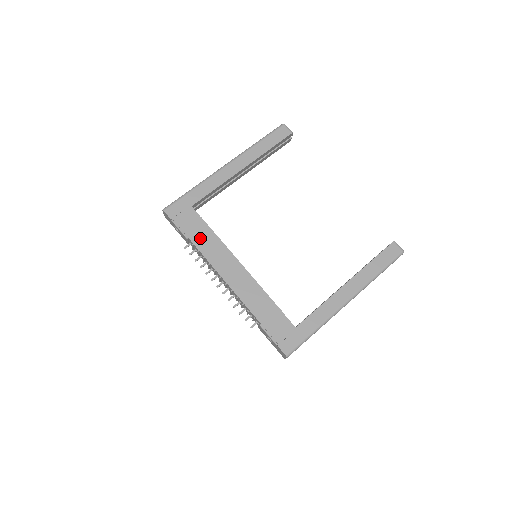
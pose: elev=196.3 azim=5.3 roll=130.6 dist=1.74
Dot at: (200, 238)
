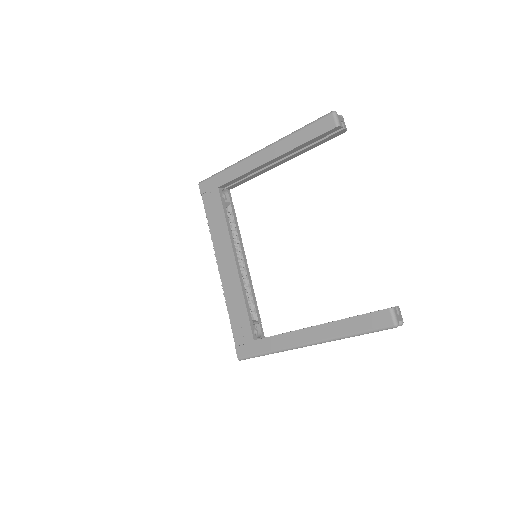
Dot at: (214, 221)
